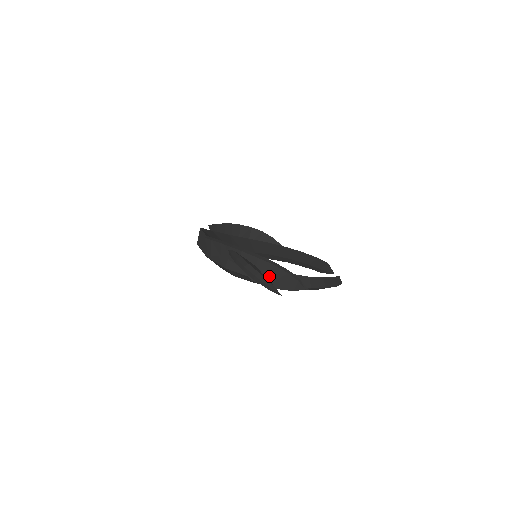
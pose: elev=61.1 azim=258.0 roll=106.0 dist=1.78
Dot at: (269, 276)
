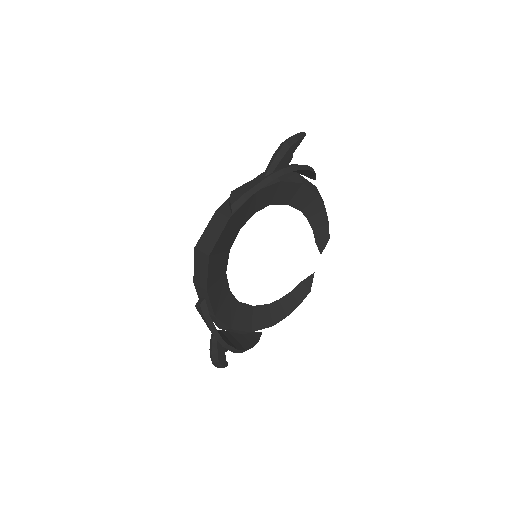
Dot at: occluded
